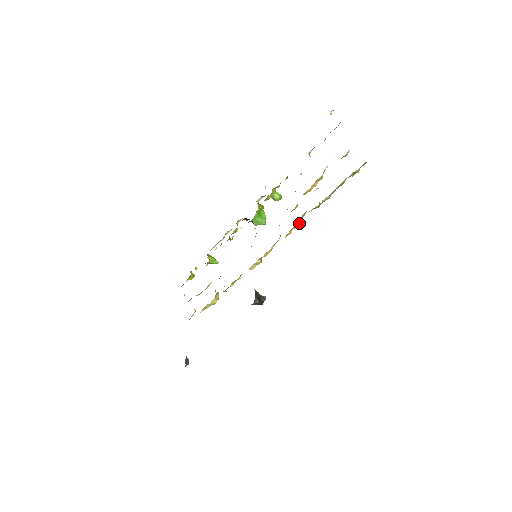
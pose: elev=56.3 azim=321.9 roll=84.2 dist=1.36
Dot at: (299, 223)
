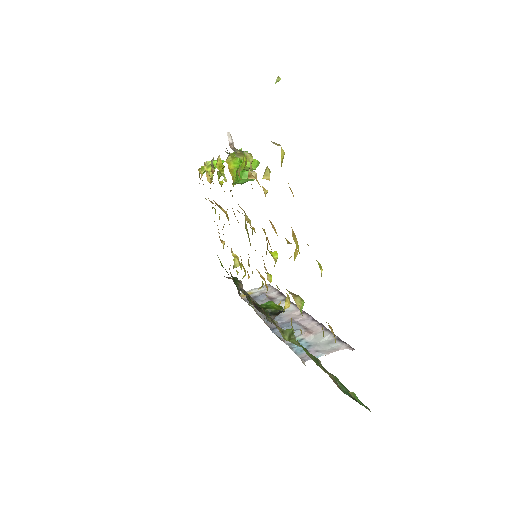
Dot at: (284, 309)
